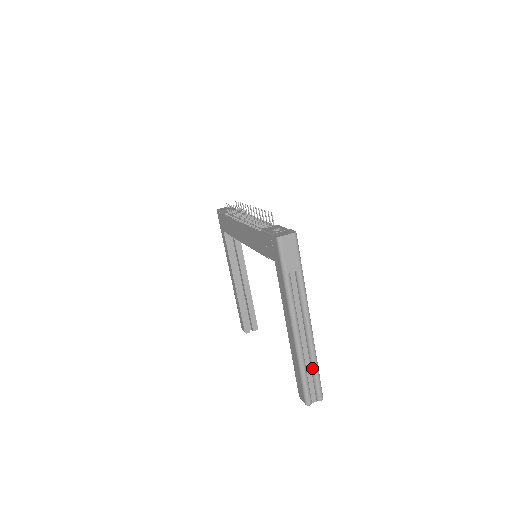
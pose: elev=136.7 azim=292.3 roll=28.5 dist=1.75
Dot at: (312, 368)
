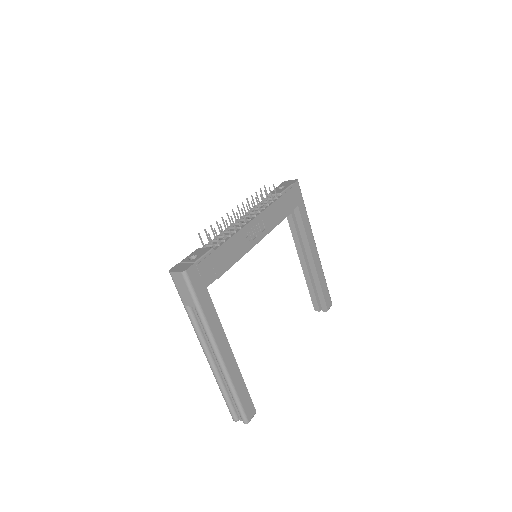
Dot at: (231, 393)
